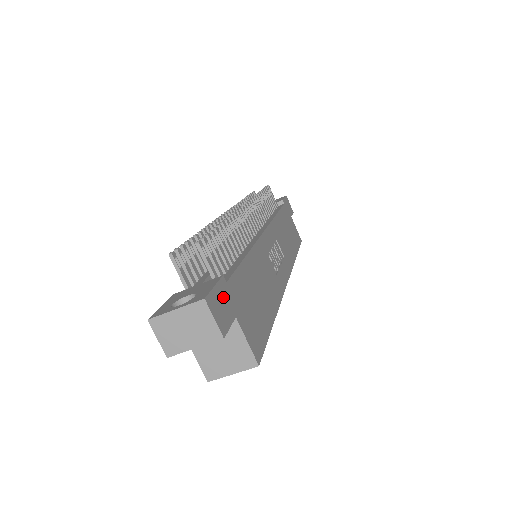
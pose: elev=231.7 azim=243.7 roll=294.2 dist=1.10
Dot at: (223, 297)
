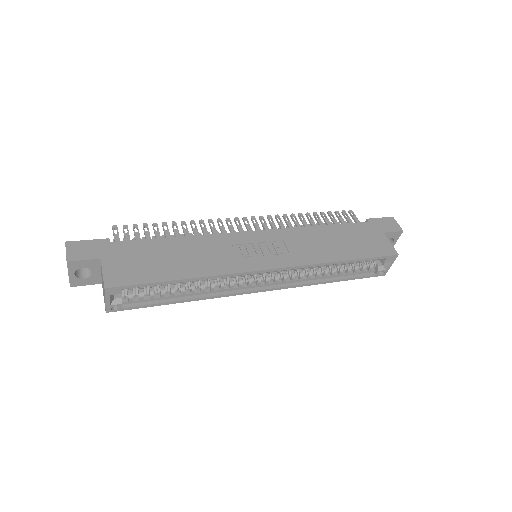
Dot at: (94, 247)
